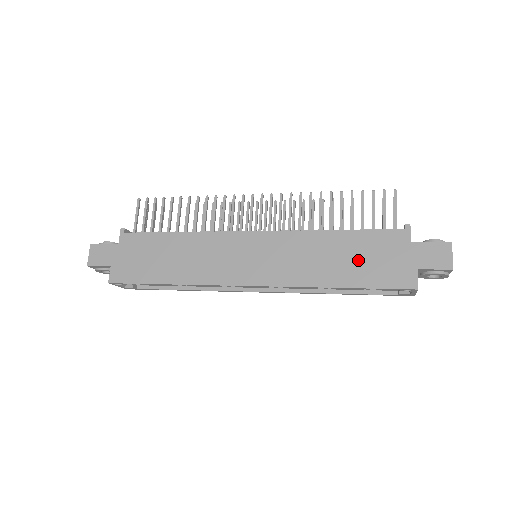
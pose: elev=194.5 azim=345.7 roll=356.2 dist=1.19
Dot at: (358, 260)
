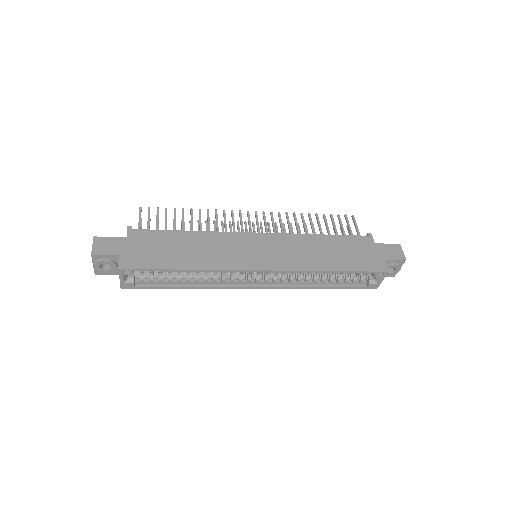
Dot at: (343, 253)
